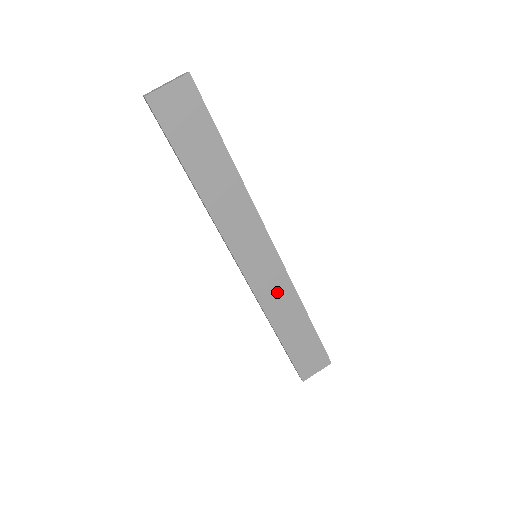
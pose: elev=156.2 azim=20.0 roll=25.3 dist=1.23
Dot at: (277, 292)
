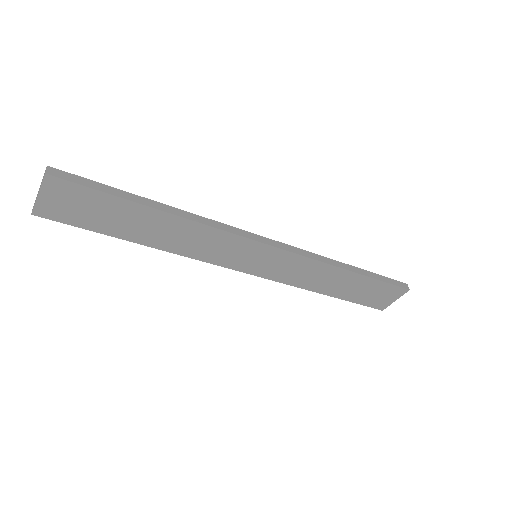
Dot at: (301, 271)
